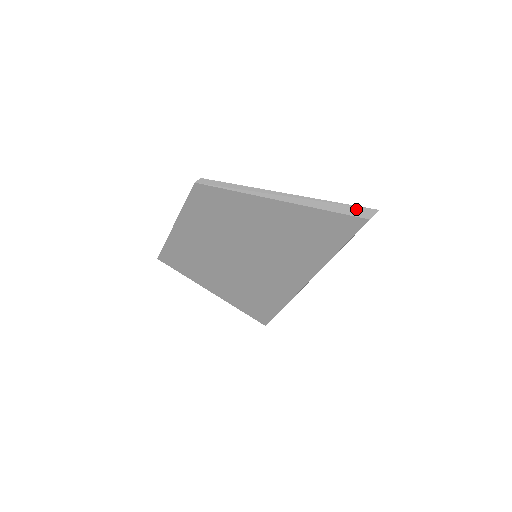
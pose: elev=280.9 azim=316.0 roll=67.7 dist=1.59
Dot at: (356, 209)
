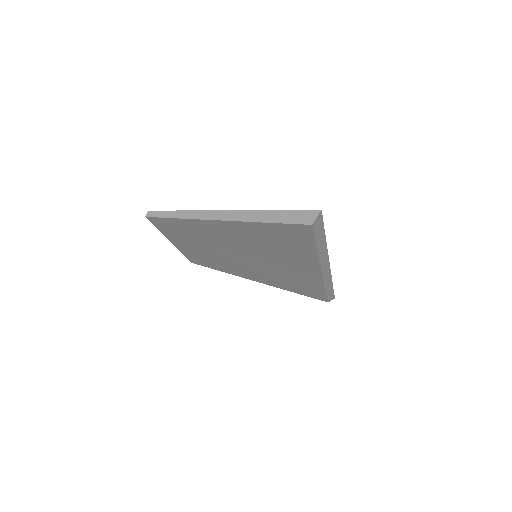
Dot at: (294, 214)
